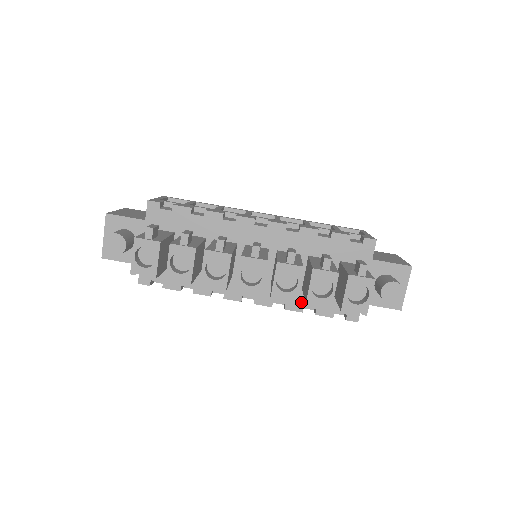
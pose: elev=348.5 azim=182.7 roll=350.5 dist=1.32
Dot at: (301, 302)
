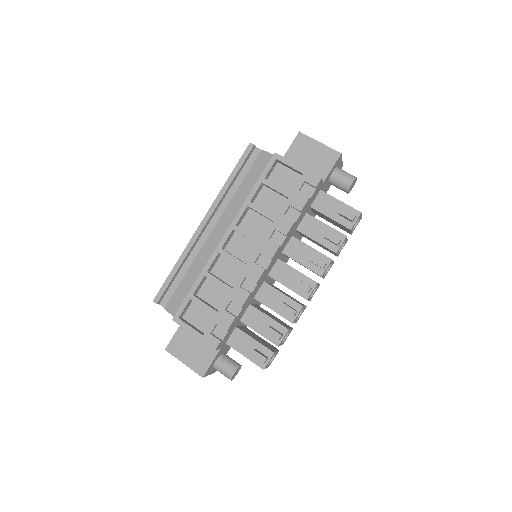
Dot at: occluded
